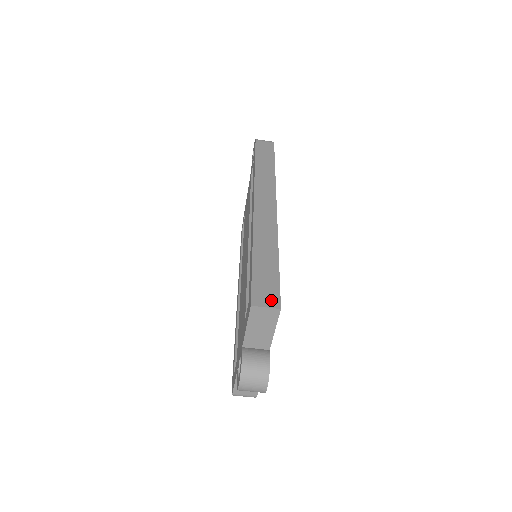
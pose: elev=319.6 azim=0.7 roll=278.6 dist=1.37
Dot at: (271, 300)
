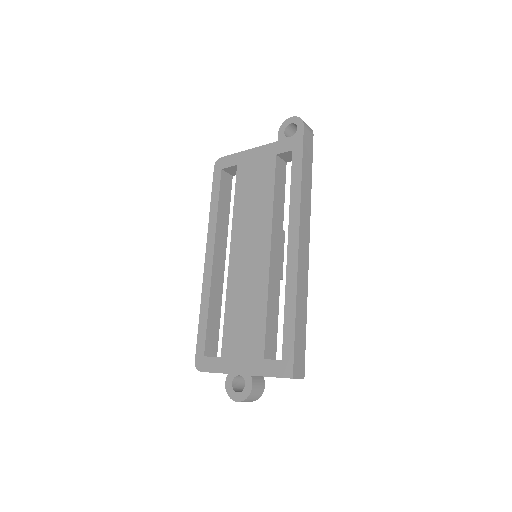
Dot at: (301, 371)
